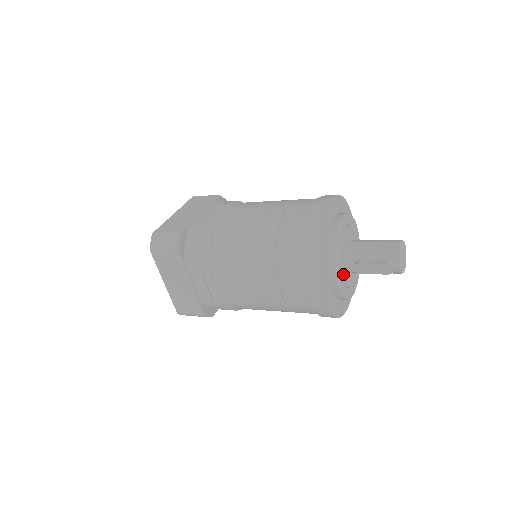
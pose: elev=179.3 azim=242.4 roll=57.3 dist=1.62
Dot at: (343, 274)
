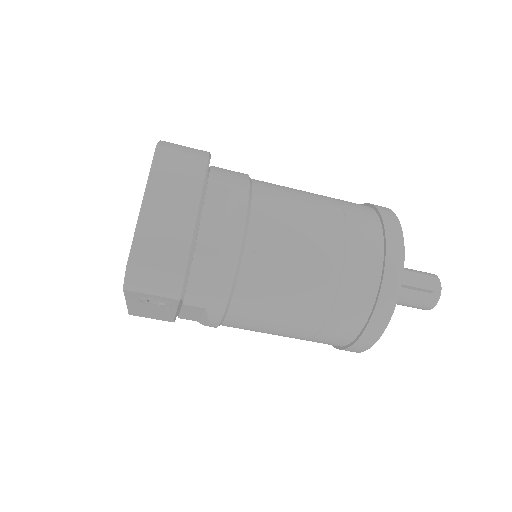
Dot at: occluded
